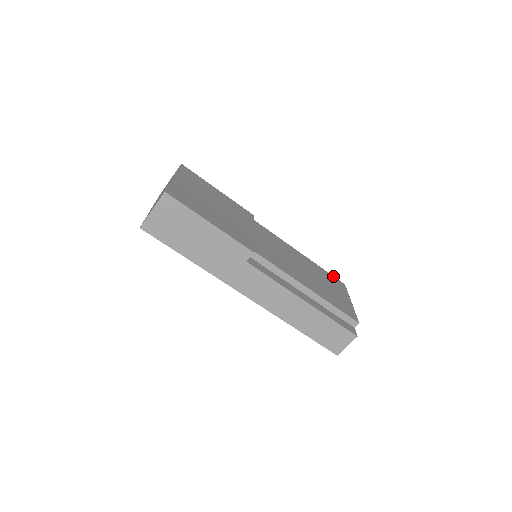
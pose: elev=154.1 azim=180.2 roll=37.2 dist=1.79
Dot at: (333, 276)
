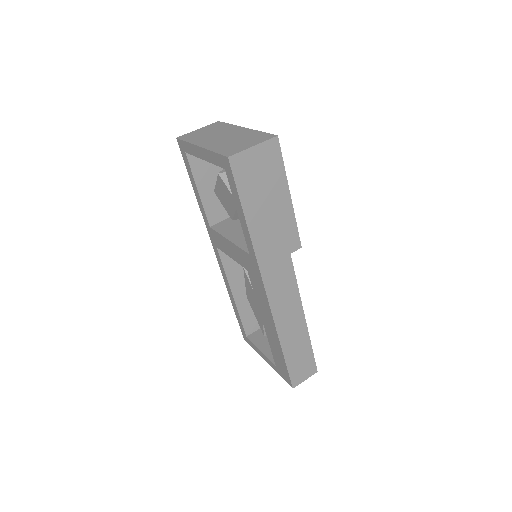
Dot at: occluded
